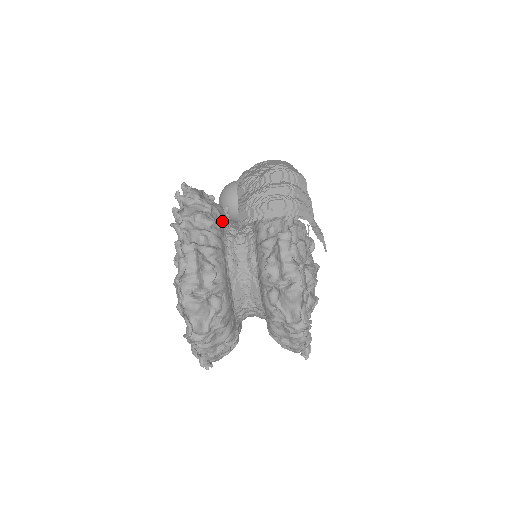
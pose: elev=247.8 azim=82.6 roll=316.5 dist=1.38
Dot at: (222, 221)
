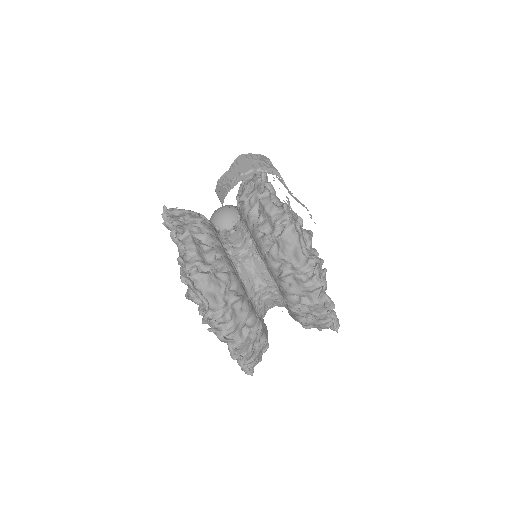
Dot at: (212, 225)
